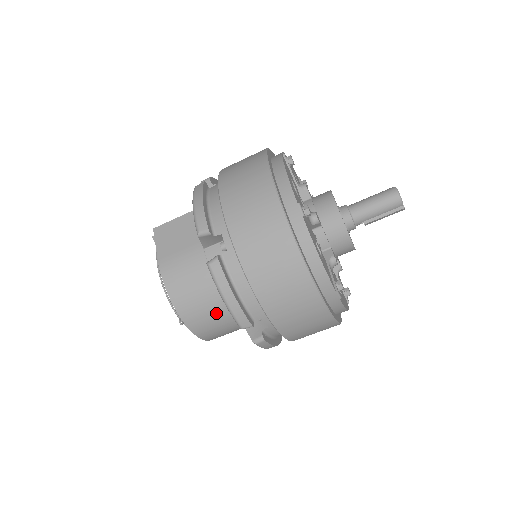
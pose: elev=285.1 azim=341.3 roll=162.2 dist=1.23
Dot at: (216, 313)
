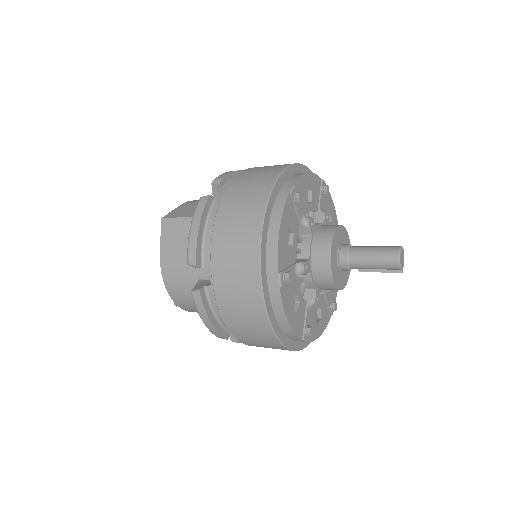
Dot at: occluded
